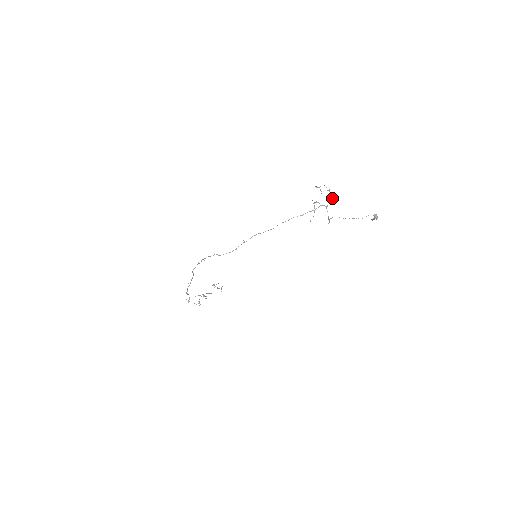
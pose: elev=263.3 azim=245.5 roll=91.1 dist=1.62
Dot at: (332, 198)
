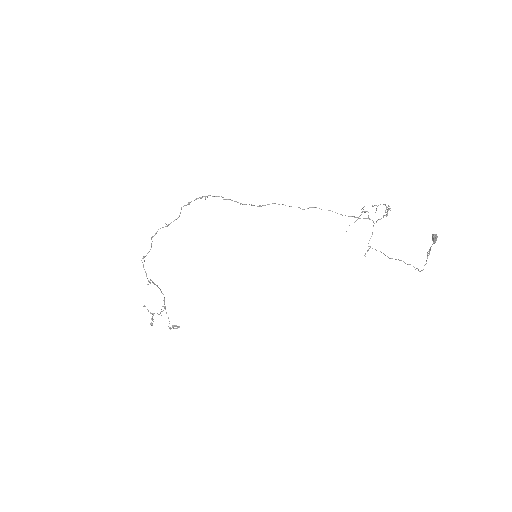
Dot at: (388, 210)
